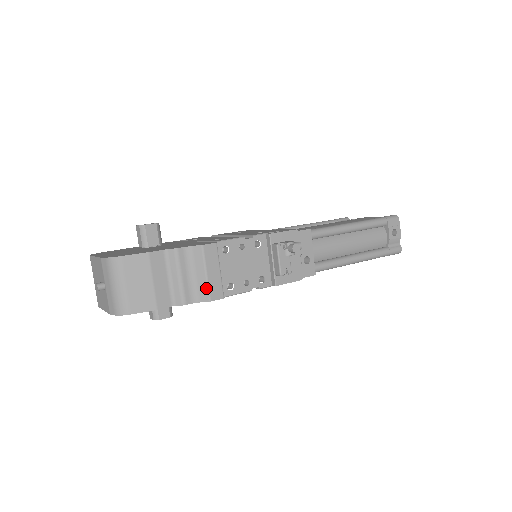
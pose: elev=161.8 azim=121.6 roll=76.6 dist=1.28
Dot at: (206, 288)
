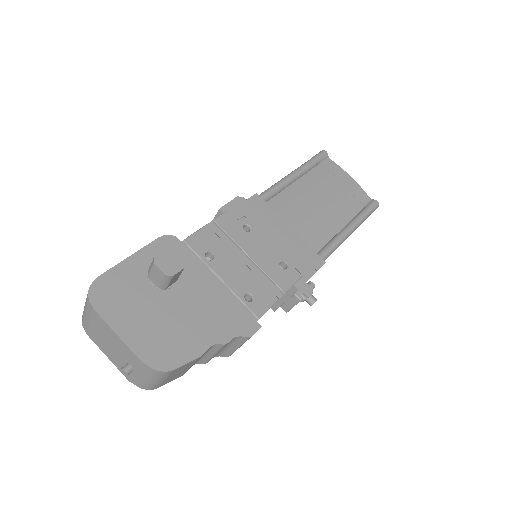
Dot at: (232, 352)
